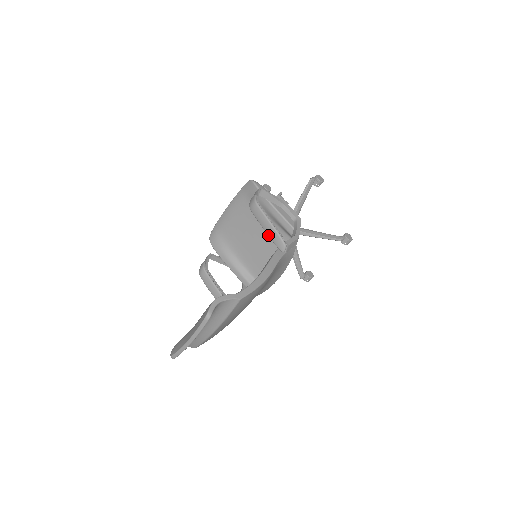
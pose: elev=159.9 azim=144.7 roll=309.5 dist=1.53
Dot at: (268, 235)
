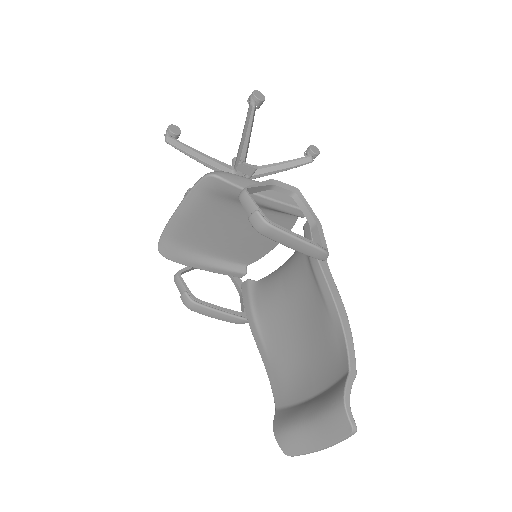
Dot at: occluded
